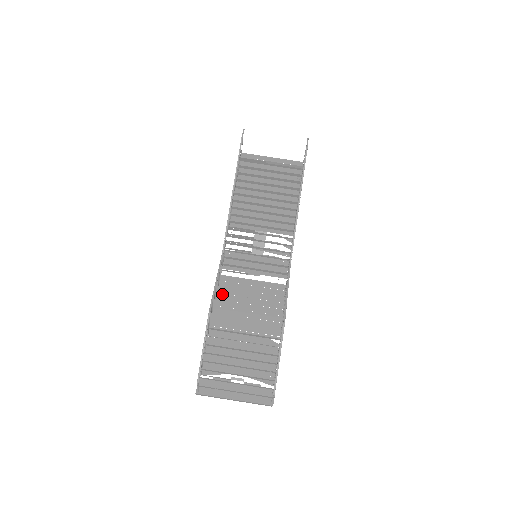
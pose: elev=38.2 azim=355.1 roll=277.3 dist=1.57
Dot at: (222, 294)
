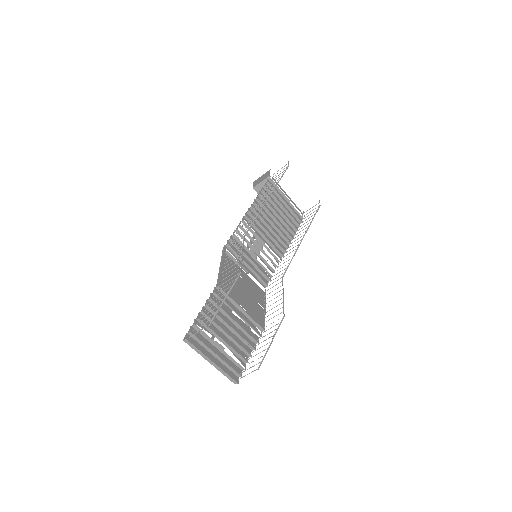
Dot at: (227, 268)
